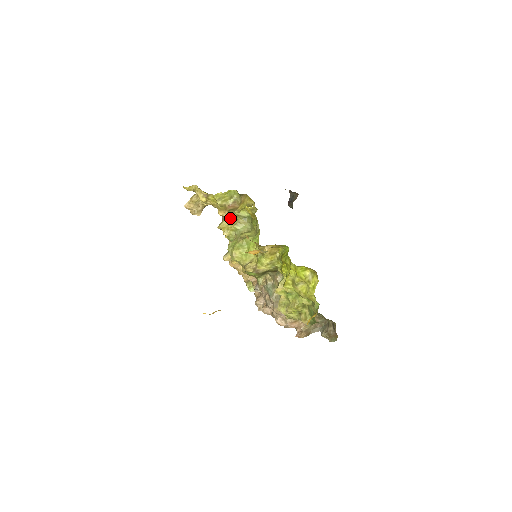
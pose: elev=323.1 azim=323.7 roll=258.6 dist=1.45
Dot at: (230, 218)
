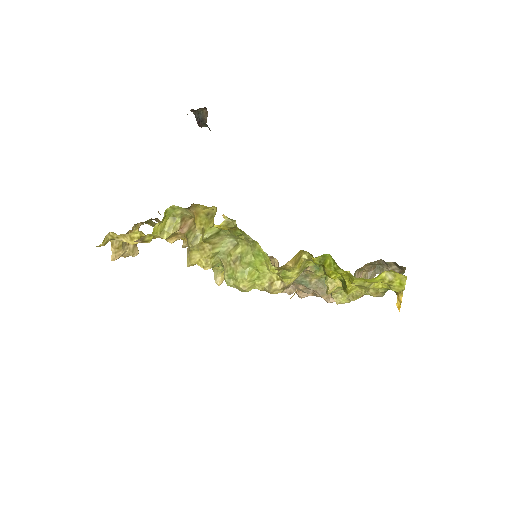
Dot at: (197, 246)
